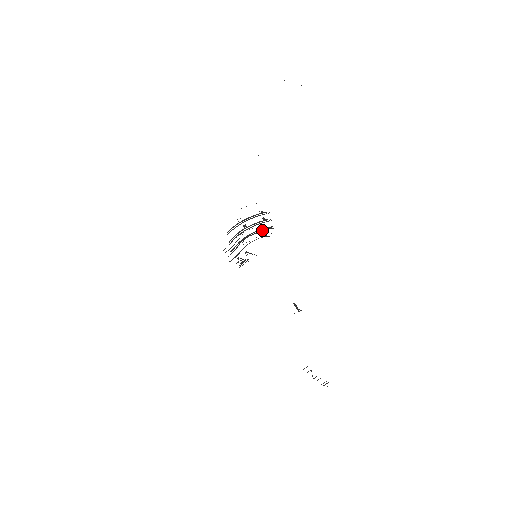
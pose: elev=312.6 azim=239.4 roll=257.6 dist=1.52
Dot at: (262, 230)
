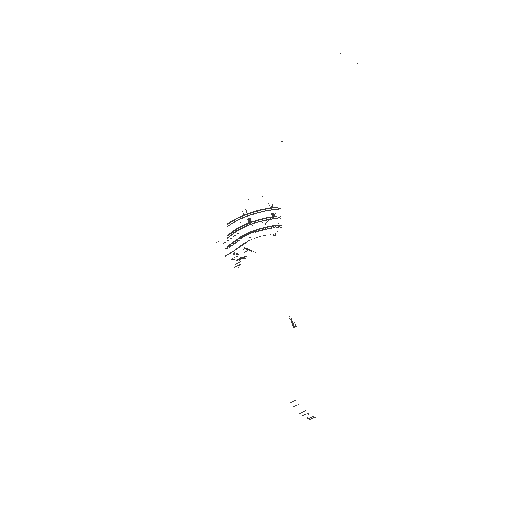
Dot at: occluded
